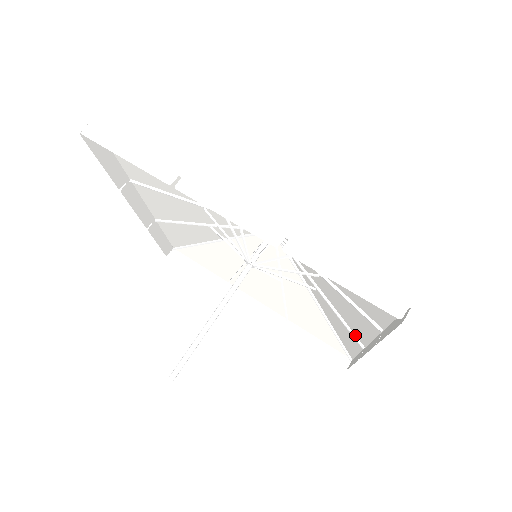
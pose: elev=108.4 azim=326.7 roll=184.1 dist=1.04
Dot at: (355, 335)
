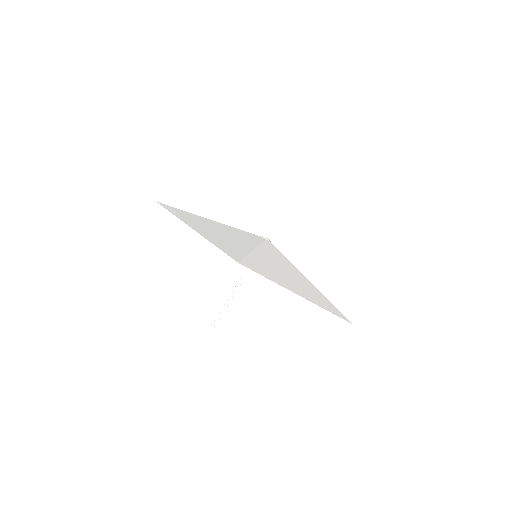
Dot at: occluded
